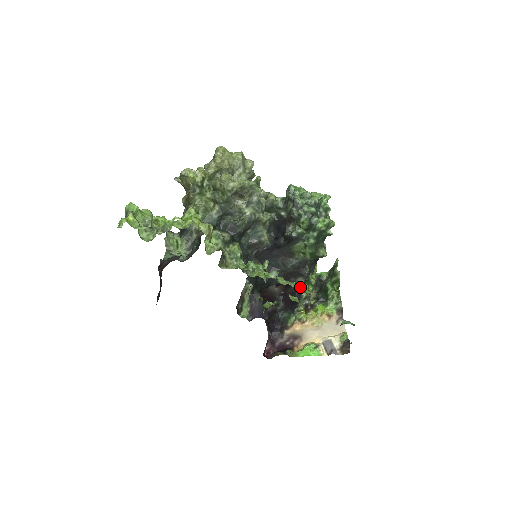
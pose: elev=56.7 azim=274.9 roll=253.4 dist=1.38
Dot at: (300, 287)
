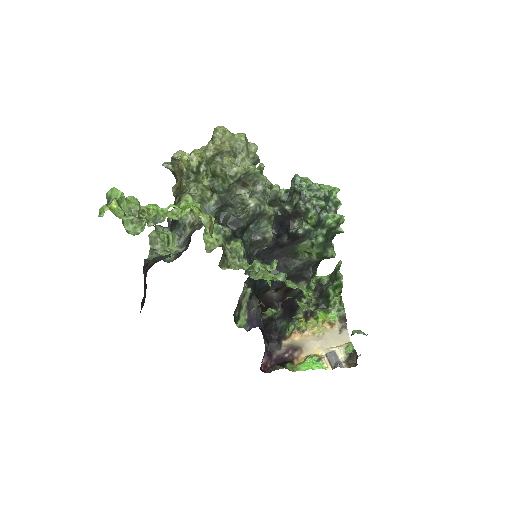
Dot at: (300, 292)
